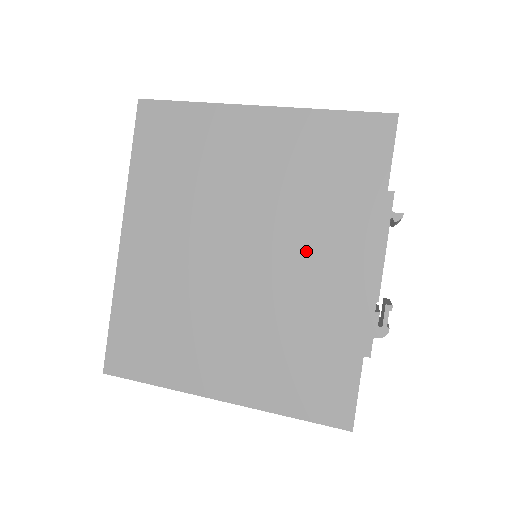
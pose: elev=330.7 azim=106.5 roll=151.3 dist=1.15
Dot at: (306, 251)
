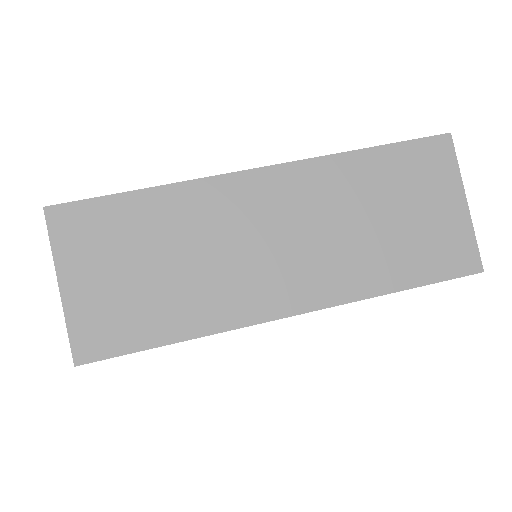
Dot at: occluded
